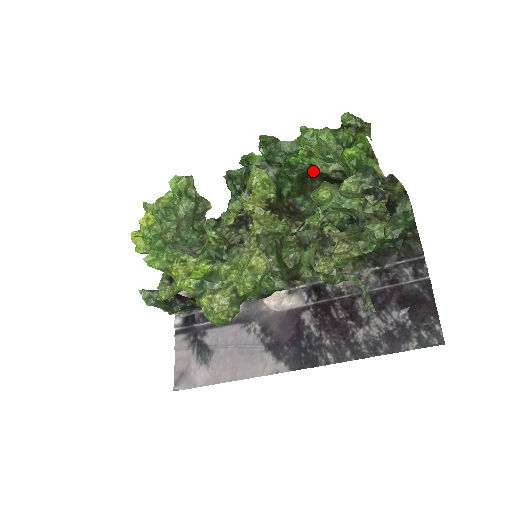
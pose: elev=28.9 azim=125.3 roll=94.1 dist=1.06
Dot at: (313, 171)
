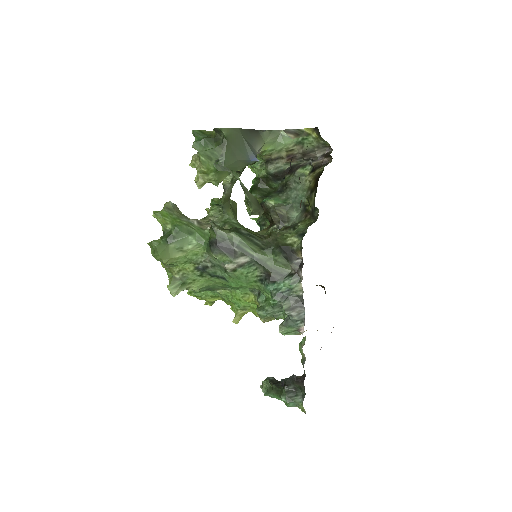
Dot at: (260, 180)
